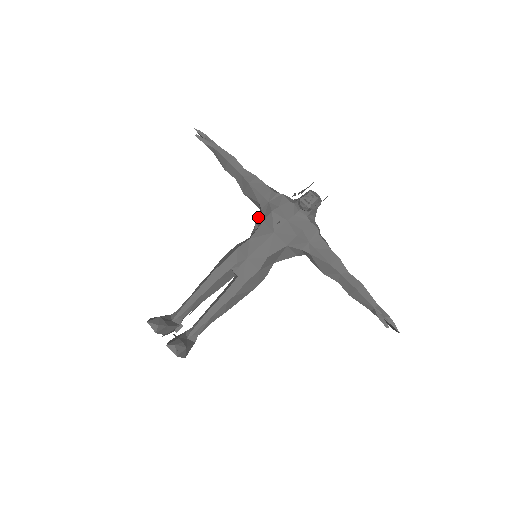
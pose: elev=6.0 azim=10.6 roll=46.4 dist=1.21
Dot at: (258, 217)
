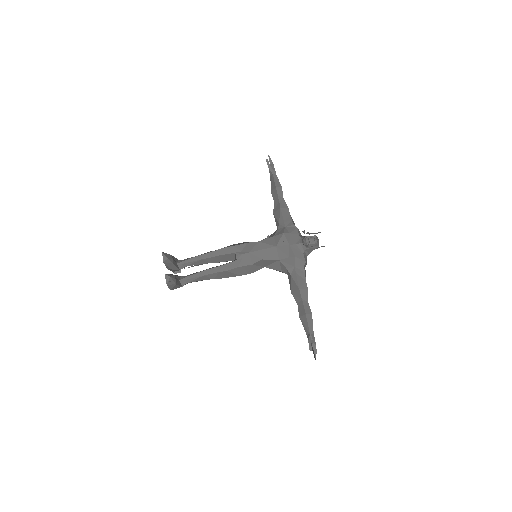
Dot at: (273, 233)
